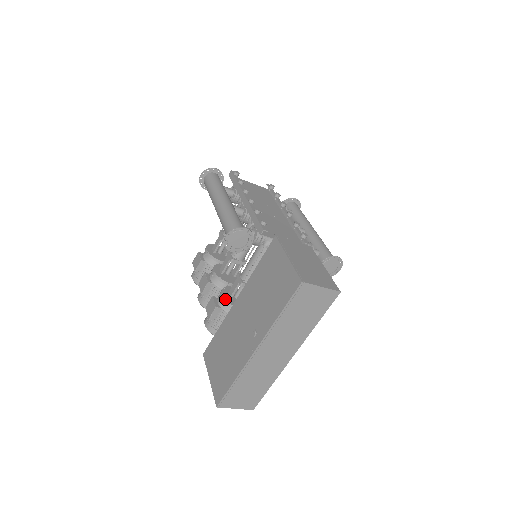
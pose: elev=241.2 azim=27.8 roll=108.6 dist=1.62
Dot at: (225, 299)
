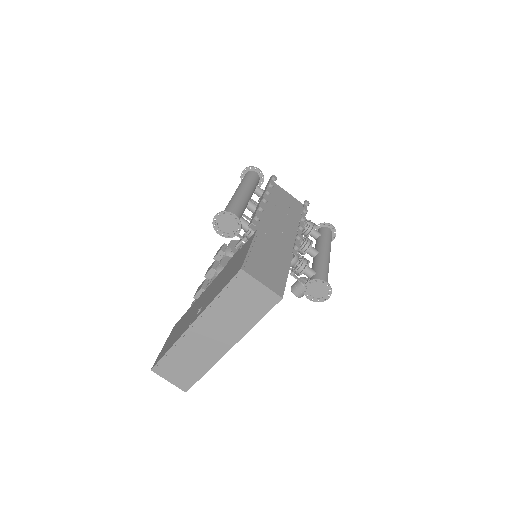
Dot at: occluded
